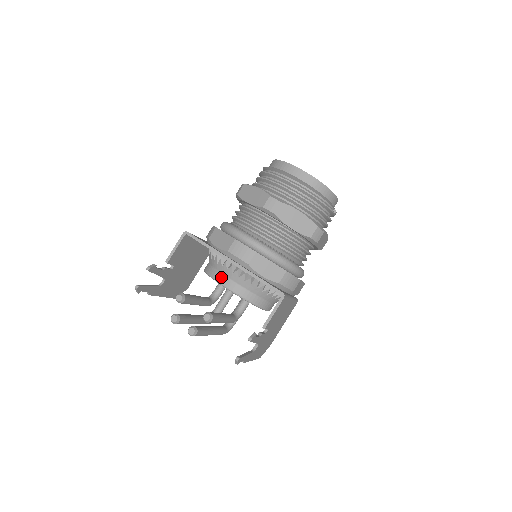
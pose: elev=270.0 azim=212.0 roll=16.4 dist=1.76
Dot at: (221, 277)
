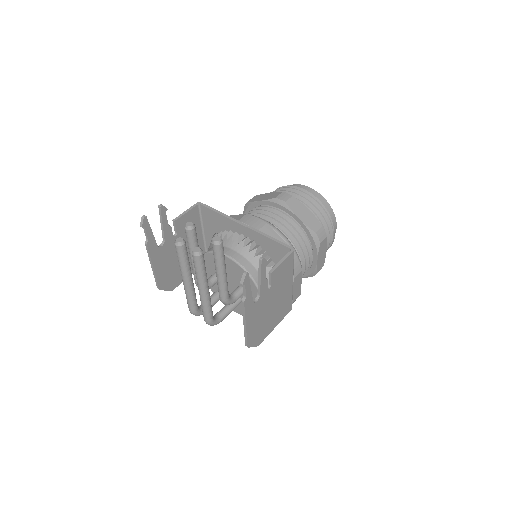
Dot at: (224, 249)
